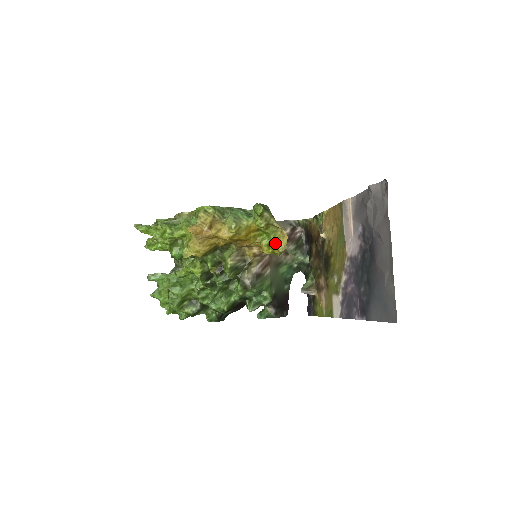
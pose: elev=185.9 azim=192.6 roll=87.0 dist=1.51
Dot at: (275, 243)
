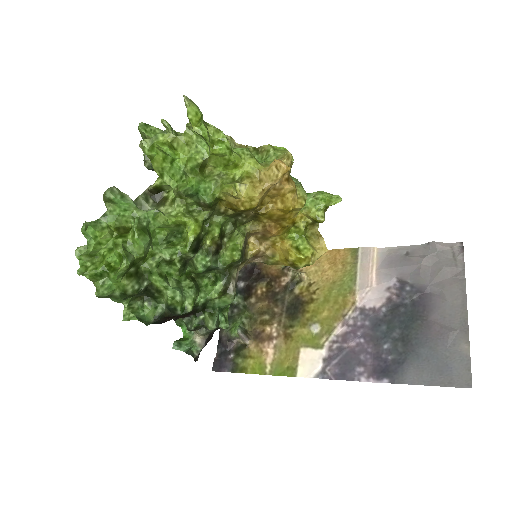
Dot at: (311, 250)
